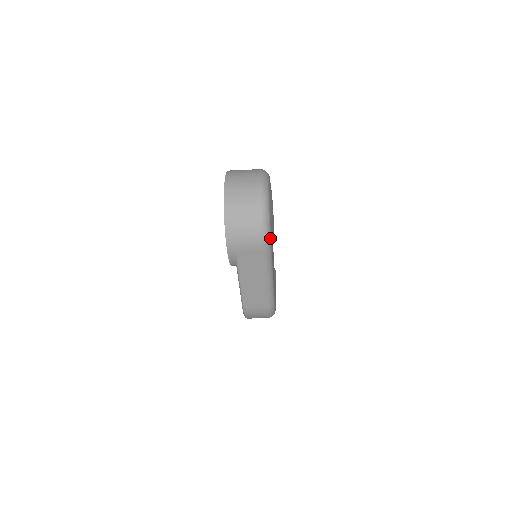
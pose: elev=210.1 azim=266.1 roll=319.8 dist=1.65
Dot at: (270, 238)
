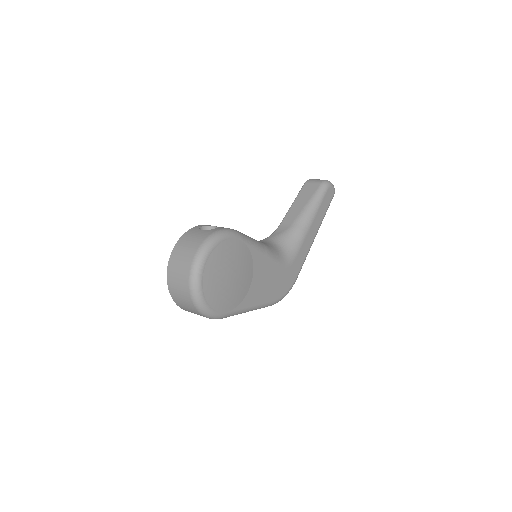
Dot at: (220, 315)
